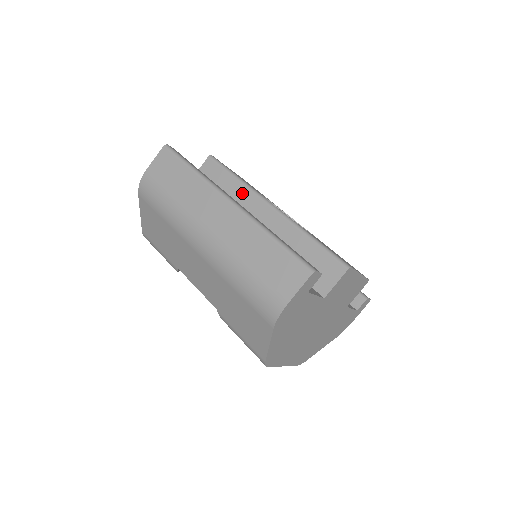
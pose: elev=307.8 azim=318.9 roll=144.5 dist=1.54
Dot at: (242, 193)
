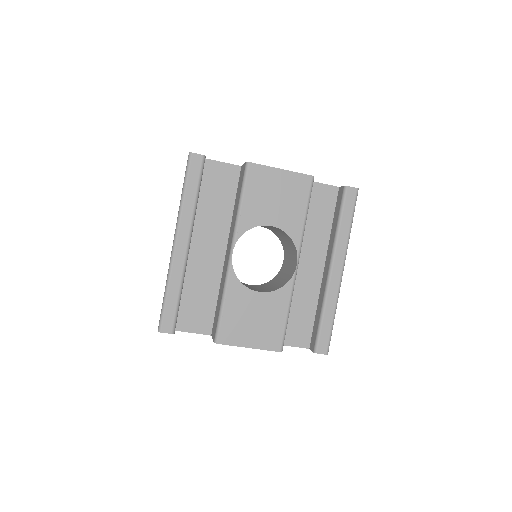
Dot at: (234, 220)
